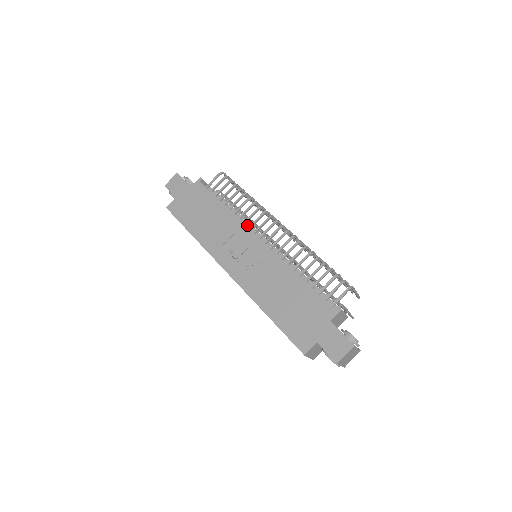
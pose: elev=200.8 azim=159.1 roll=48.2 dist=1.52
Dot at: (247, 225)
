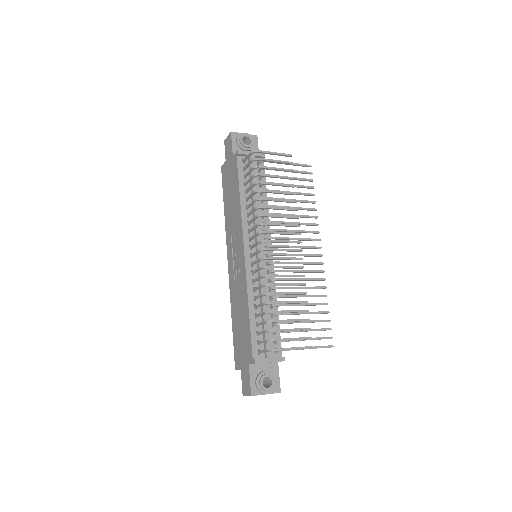
Dot at: (254, 224)
